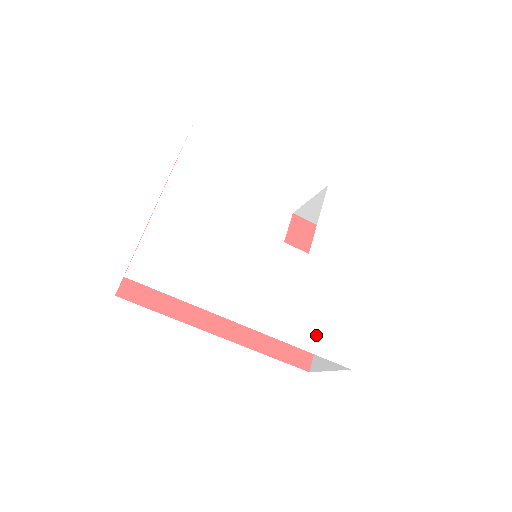
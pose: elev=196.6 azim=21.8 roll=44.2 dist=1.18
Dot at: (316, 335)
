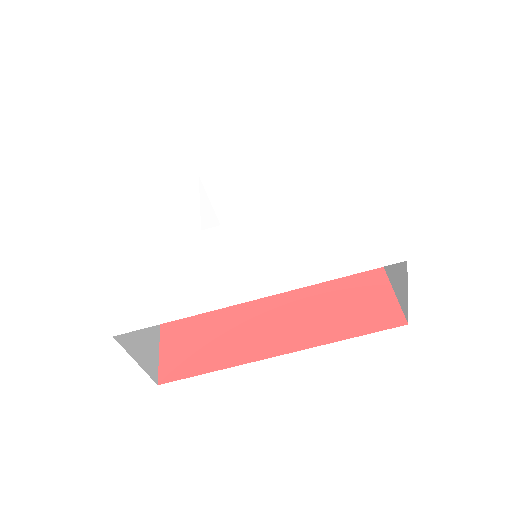
Dot at: (339, 259)
